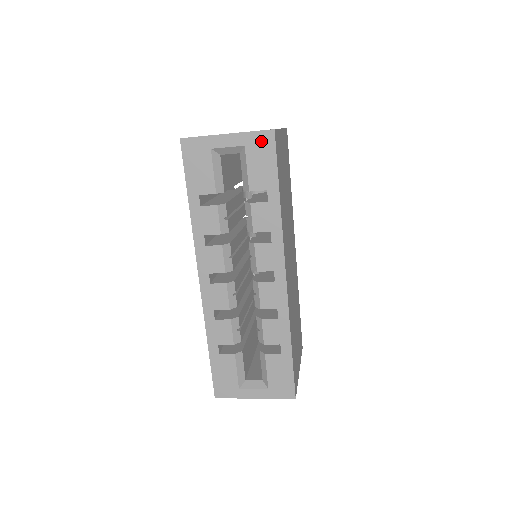
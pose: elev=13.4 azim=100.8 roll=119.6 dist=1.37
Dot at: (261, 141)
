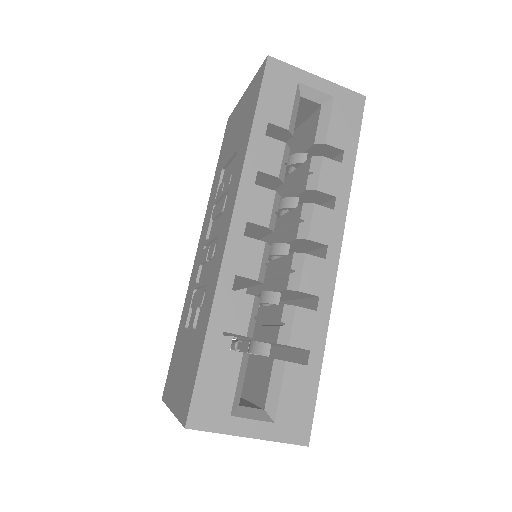
Dot at: (351, 100)
